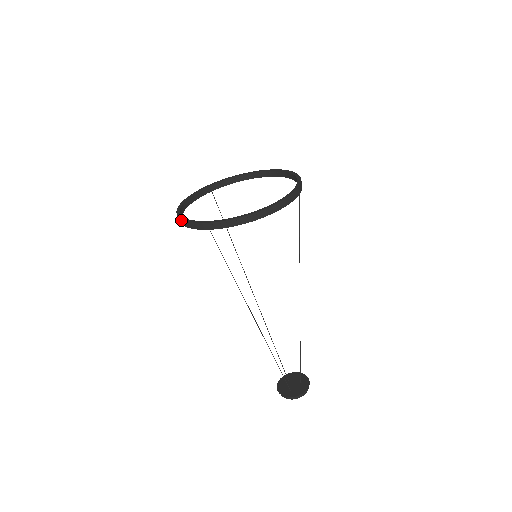
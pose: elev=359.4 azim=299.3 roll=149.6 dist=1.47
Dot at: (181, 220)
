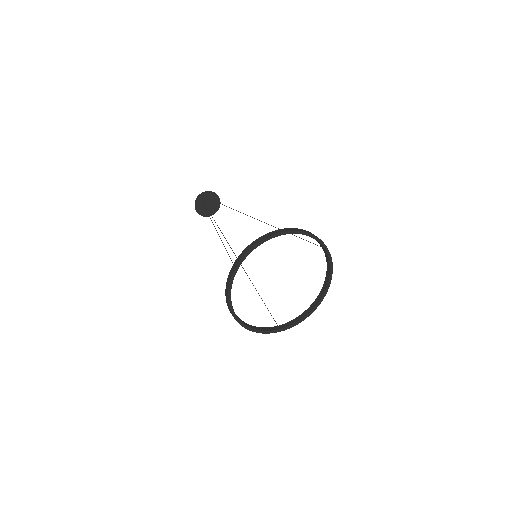
Dot at: occluded
